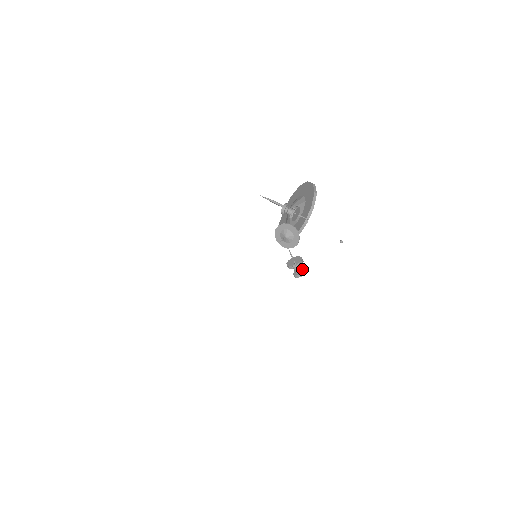
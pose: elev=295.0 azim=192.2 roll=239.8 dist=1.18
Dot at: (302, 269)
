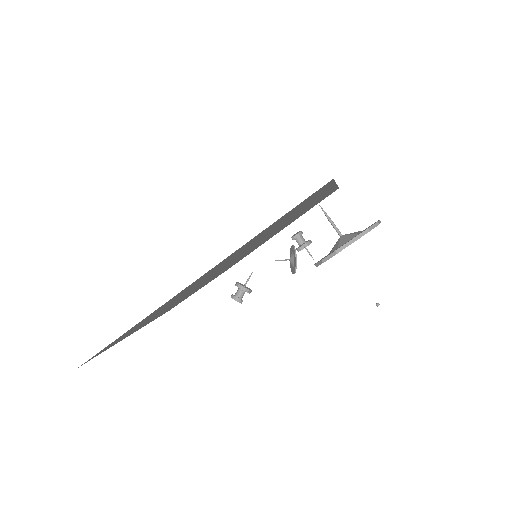
Dot at: (240, 298)
